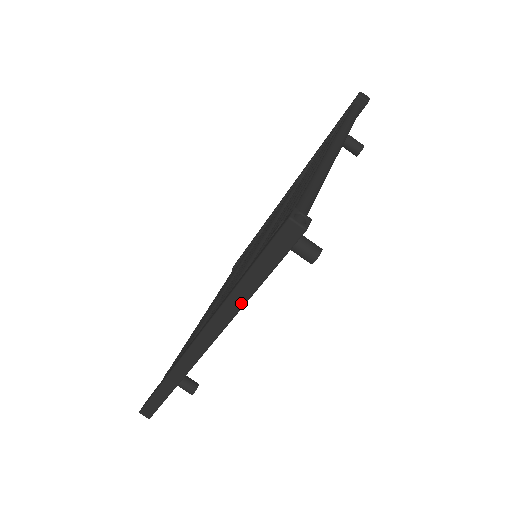
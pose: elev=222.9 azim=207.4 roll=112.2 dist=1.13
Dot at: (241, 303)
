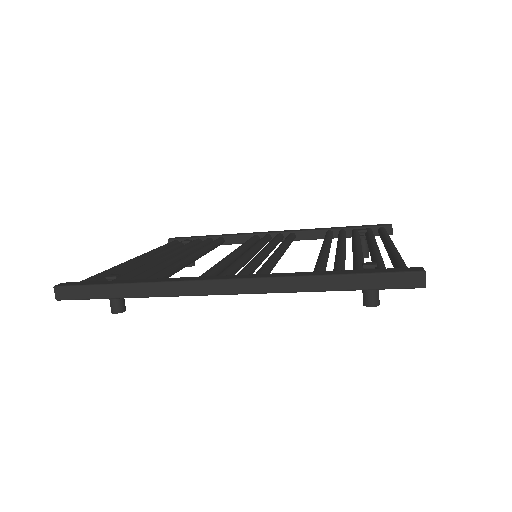
Dot at: (311, 288)
